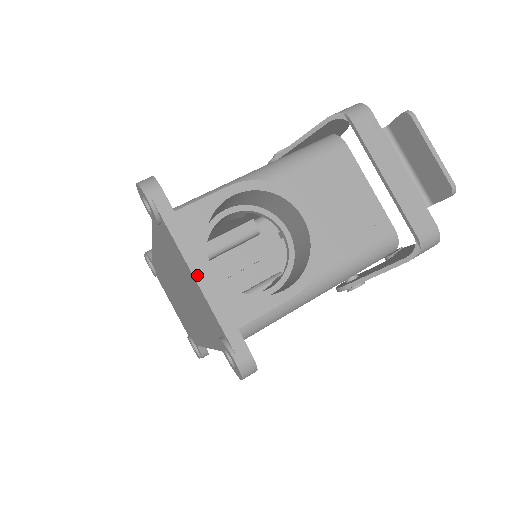
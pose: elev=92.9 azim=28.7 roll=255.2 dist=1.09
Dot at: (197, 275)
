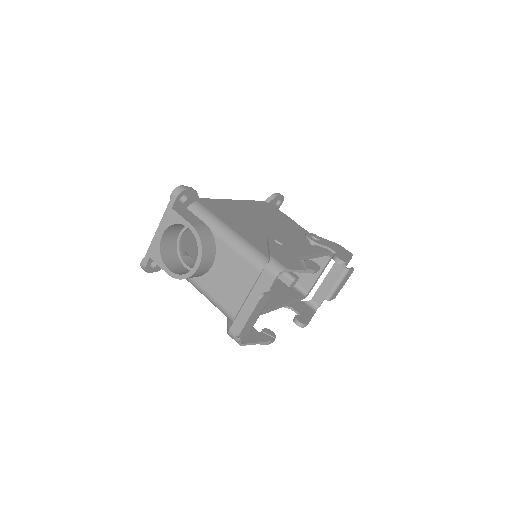
Dot at: (158, 231)
